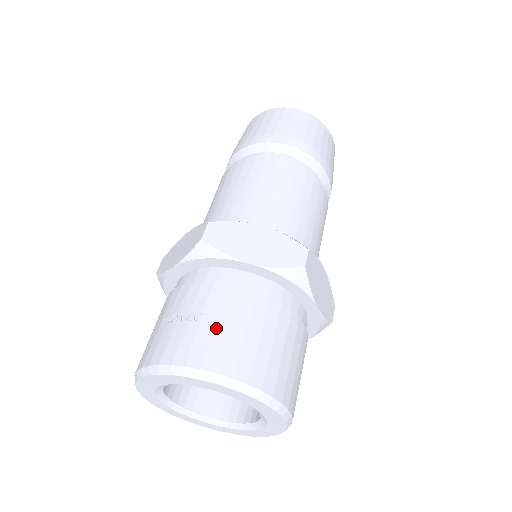
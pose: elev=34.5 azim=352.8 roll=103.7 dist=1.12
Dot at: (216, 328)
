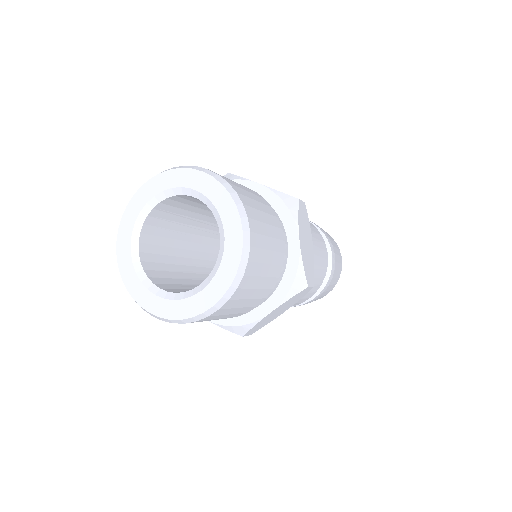
Dot at: occluded
